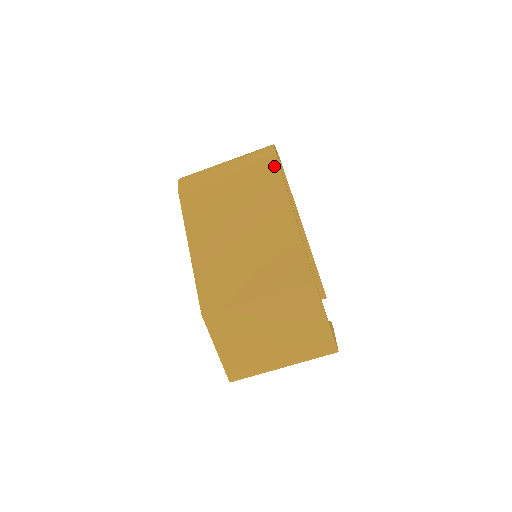
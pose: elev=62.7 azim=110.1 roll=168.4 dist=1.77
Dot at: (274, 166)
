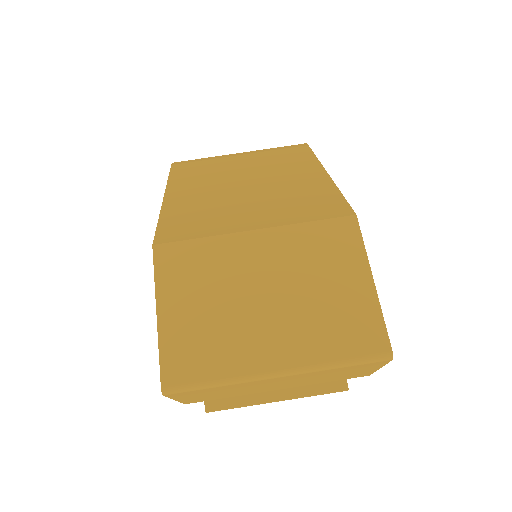
Dot at: (303, 148)
